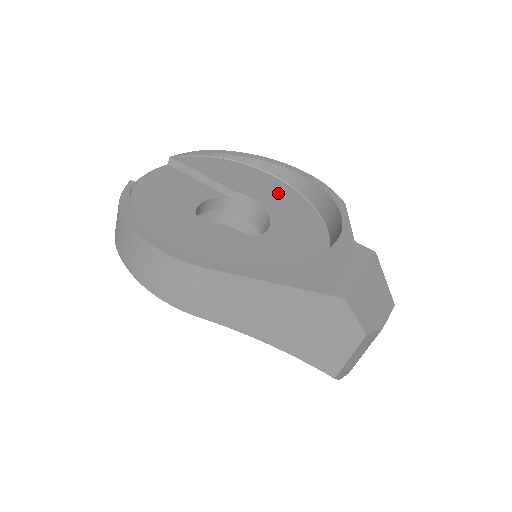
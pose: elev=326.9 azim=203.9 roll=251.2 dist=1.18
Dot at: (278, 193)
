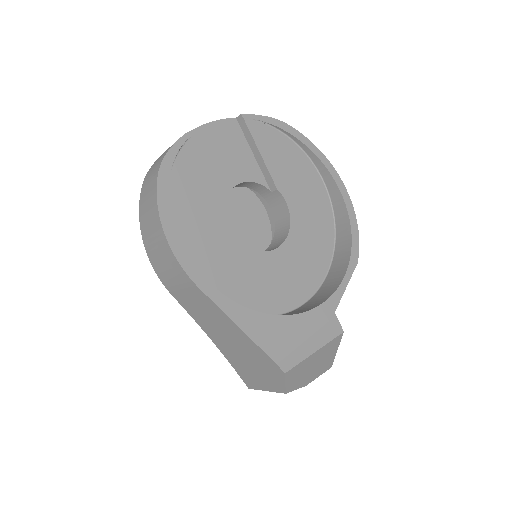
Dot at: (314, 206)
